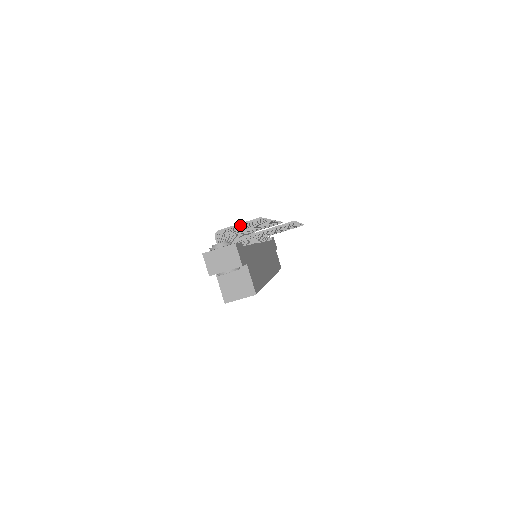
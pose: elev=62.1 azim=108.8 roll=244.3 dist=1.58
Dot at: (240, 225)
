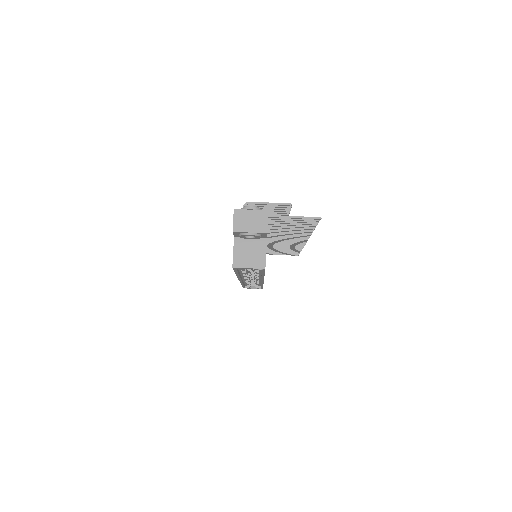
Dot at: (270, 204)
